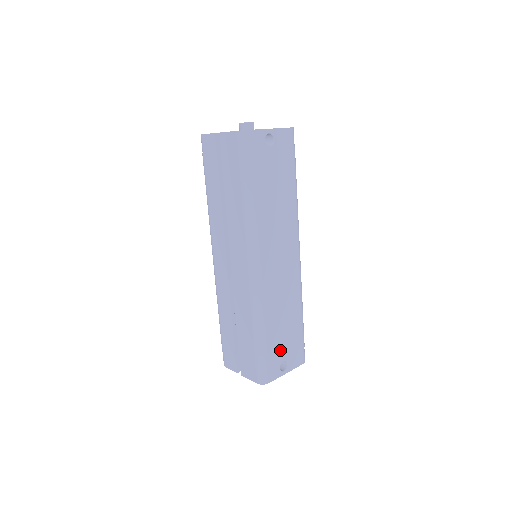
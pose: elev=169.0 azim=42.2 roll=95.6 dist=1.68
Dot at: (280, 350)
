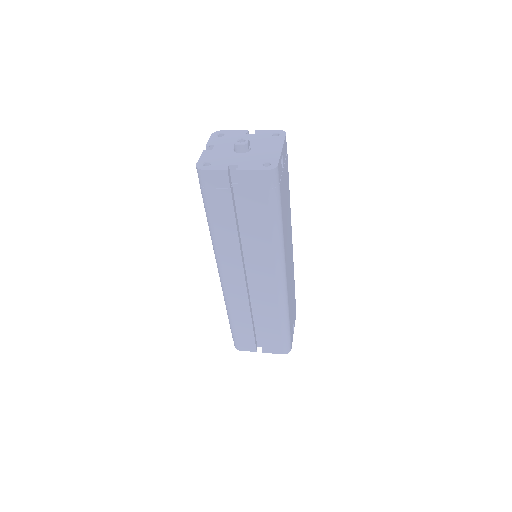
Dot at: (292, 321)
